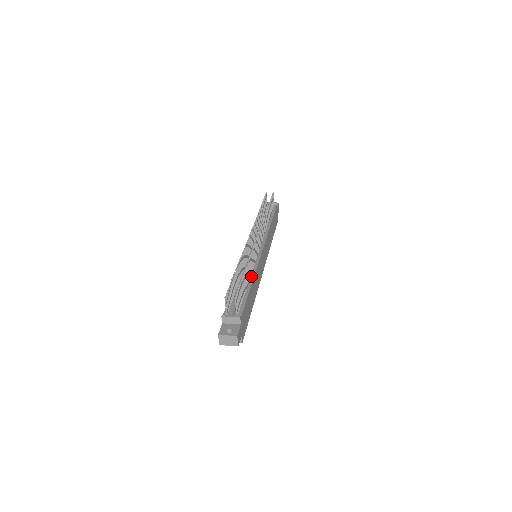
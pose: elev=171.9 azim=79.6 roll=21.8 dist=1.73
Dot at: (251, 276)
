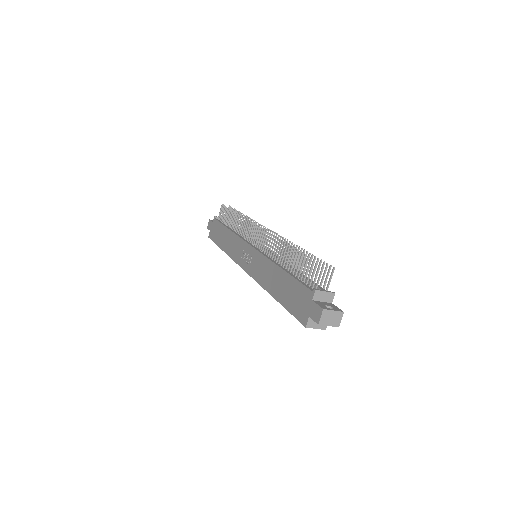
Dot at: occluded
